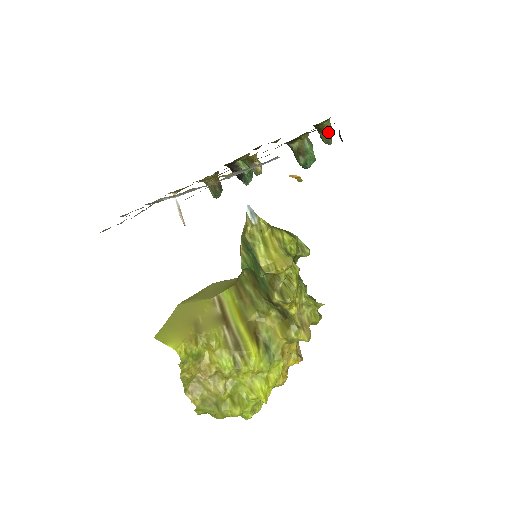
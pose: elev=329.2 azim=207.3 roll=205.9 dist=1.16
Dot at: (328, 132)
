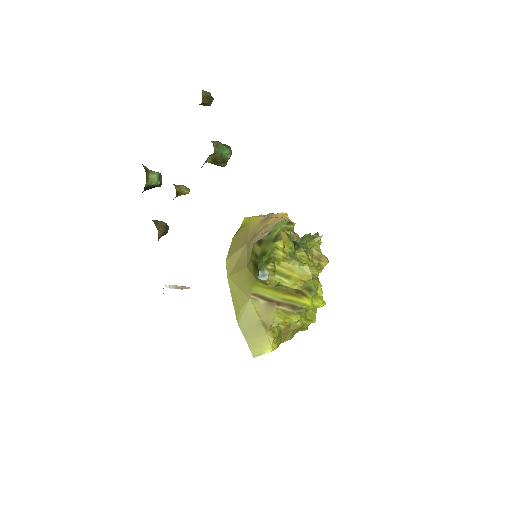
Dot at: (208, 101)
